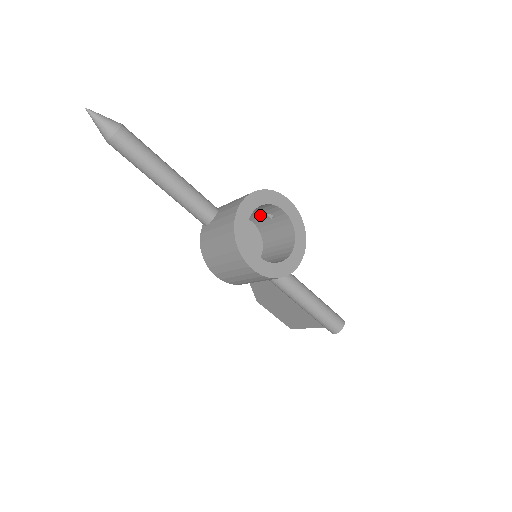
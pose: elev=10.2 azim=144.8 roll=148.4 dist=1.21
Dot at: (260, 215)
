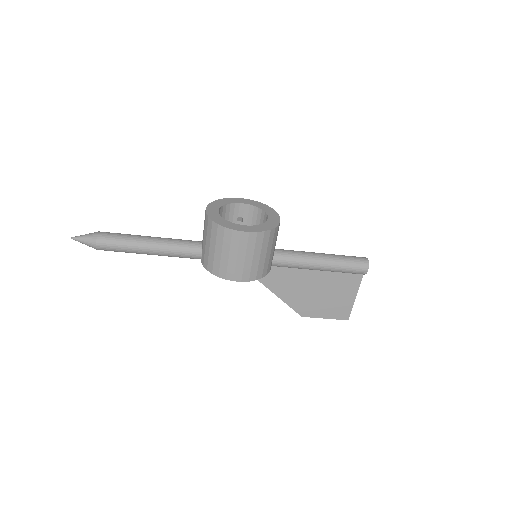
Dot at: occluded
